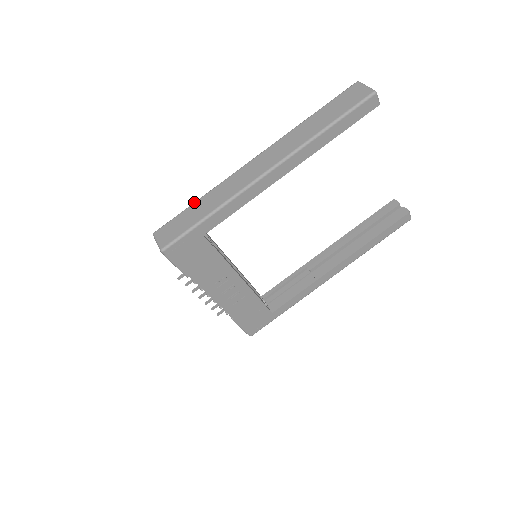
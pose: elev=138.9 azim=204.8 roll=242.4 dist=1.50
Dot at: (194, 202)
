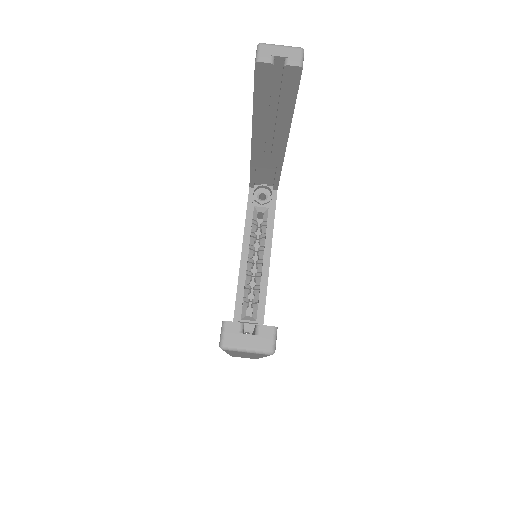
Dot at: occluded
